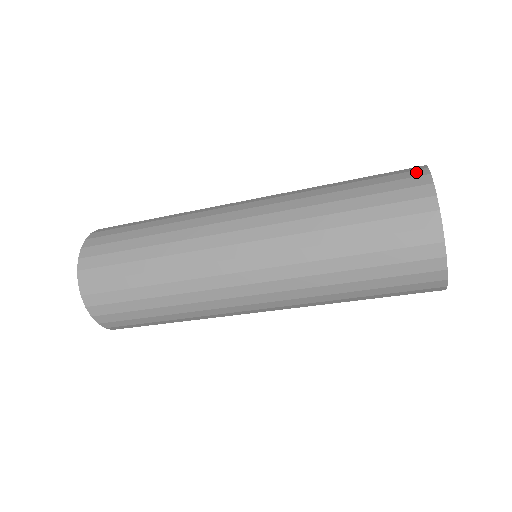
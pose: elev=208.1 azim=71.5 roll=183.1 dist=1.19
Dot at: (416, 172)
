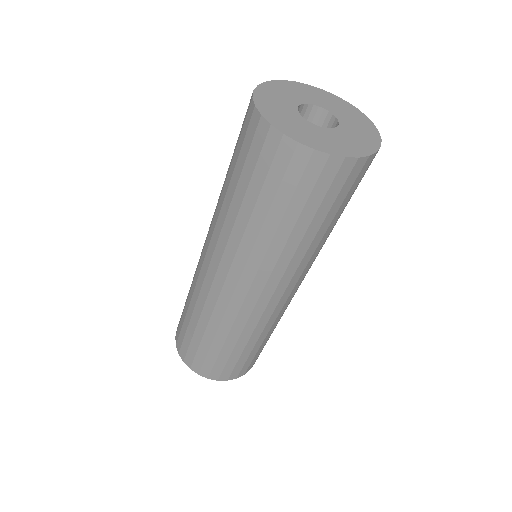
Dot at: occluded
